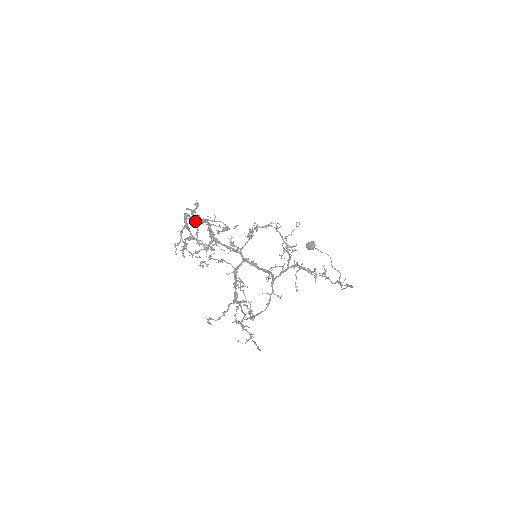
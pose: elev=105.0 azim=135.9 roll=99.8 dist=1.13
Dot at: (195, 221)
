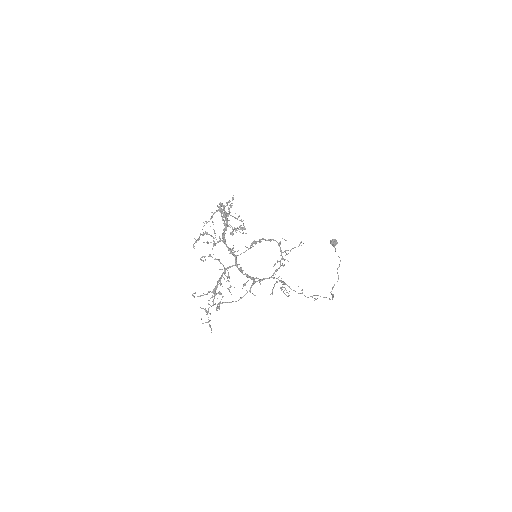
Dot at: (230, 206)
